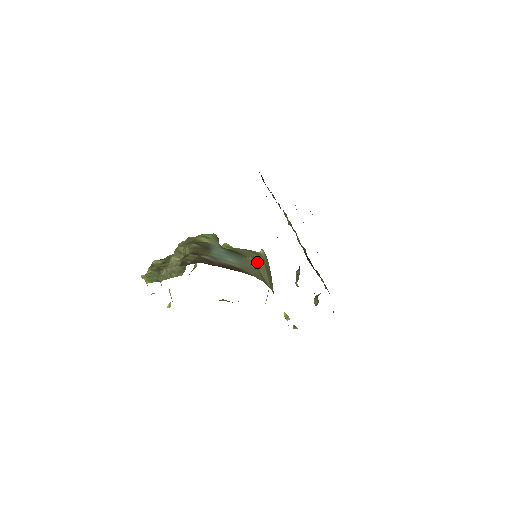
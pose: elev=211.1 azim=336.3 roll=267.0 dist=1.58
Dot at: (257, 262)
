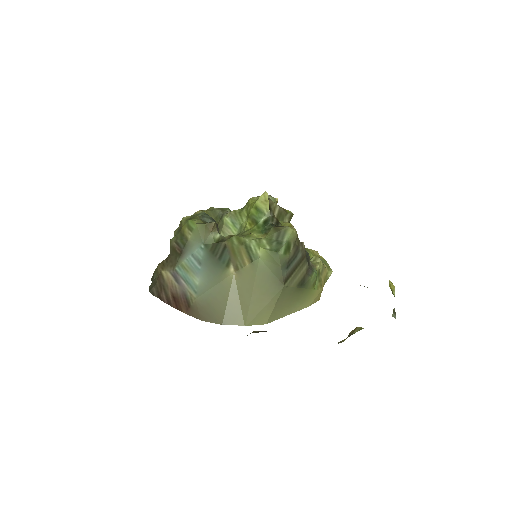
Dot at: (241, 277)
